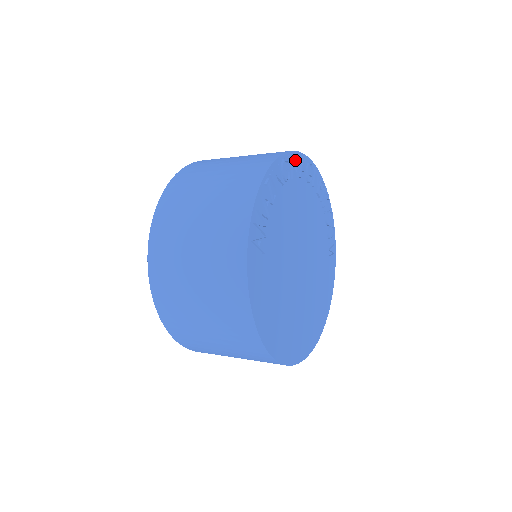
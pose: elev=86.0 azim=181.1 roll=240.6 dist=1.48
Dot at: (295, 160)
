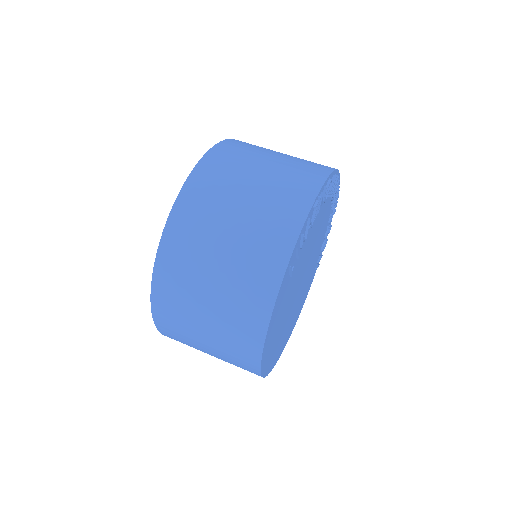
Dot at: (334, 179)
